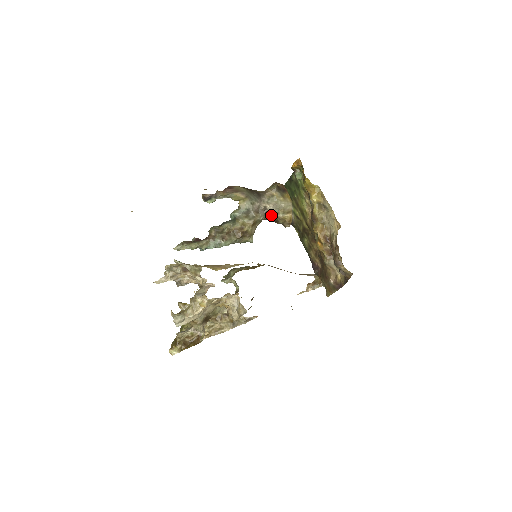
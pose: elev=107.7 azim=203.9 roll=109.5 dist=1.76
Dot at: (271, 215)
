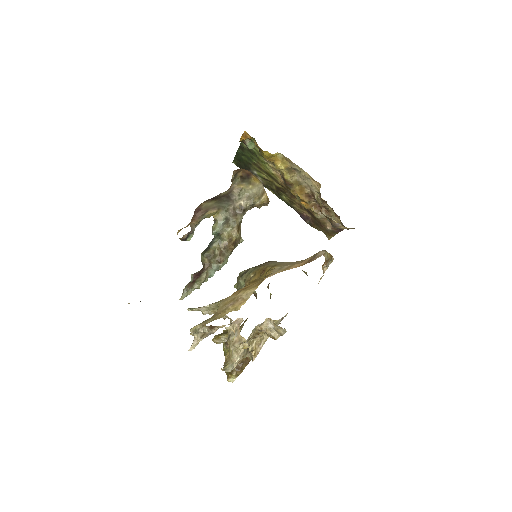
Dot at: (248, 207)
